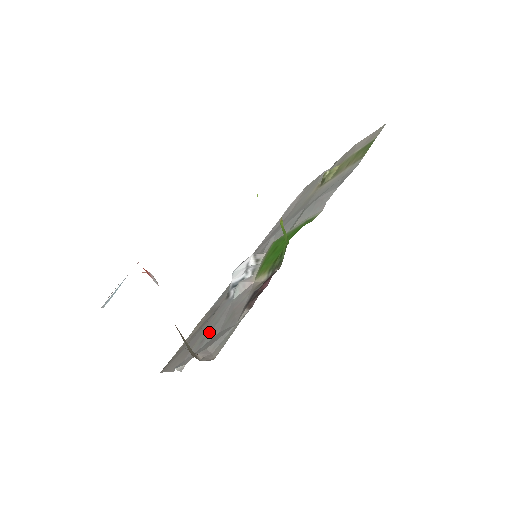
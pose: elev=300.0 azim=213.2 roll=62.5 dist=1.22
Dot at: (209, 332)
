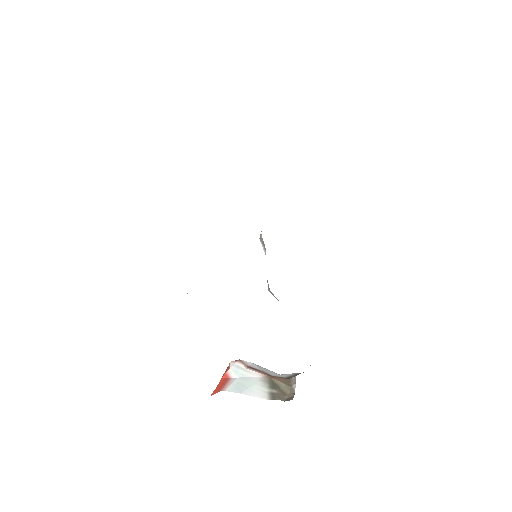
Dot at: occluded
